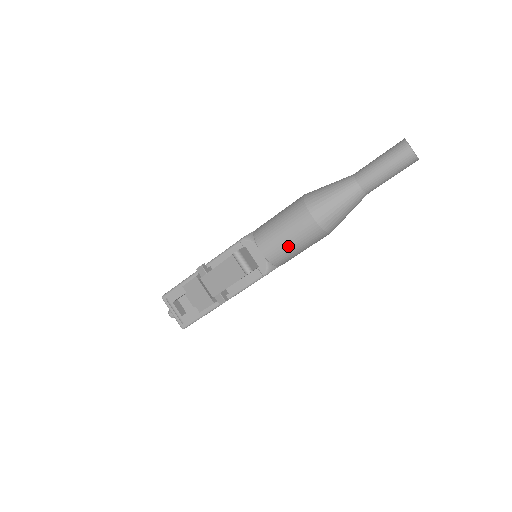
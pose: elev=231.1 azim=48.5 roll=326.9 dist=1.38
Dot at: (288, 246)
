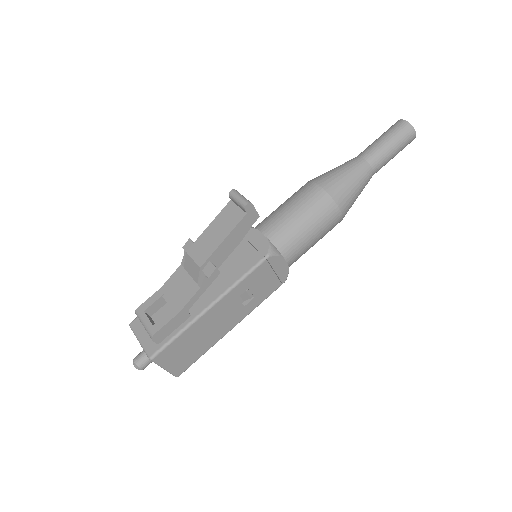
Dot at: (294, 221)
